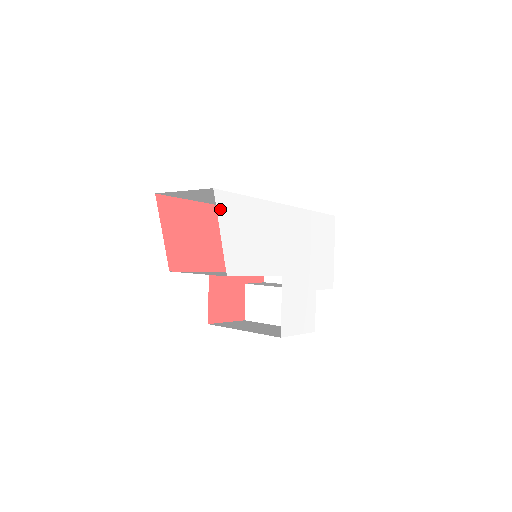
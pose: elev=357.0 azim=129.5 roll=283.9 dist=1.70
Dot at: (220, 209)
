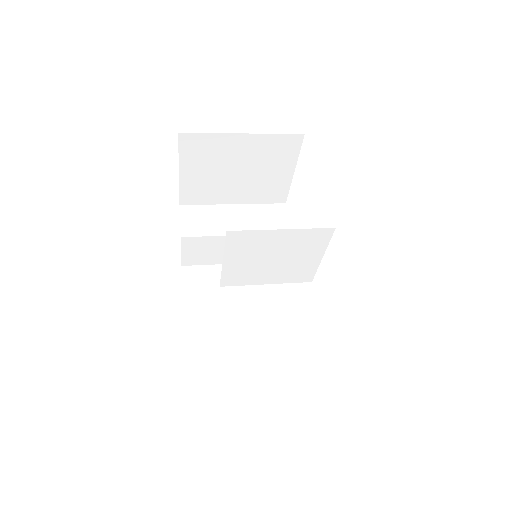
Dot at: occluded
